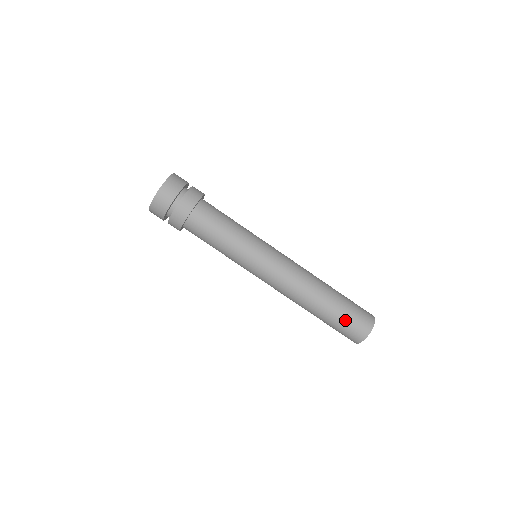
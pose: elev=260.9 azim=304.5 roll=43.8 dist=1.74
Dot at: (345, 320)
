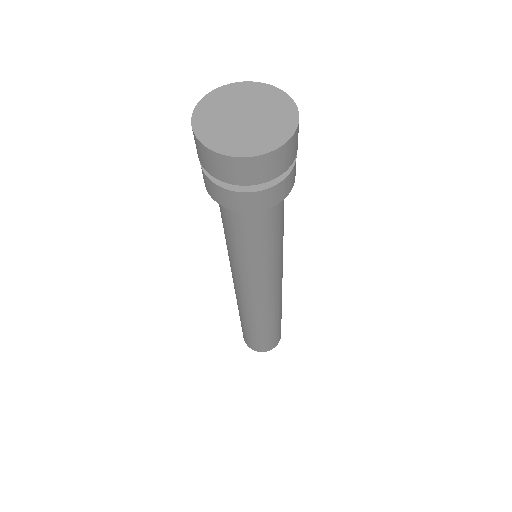
Dot at: (257, 340)
